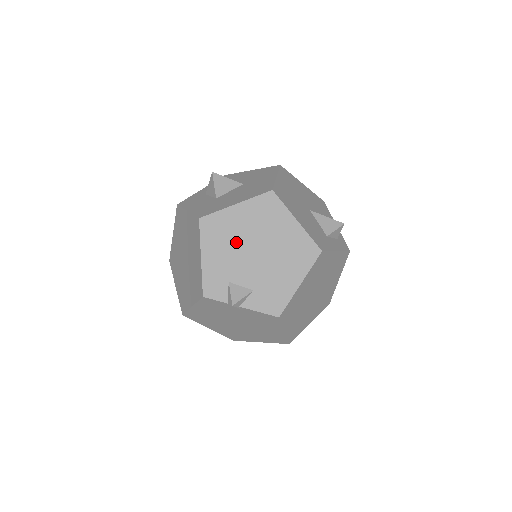
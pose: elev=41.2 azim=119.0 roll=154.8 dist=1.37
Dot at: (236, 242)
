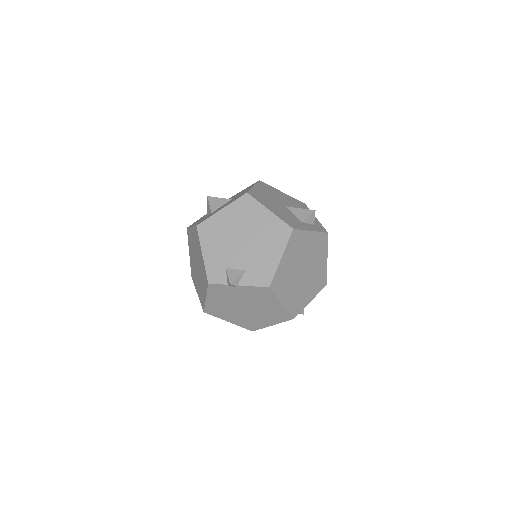
Dot at: (226, 237)
